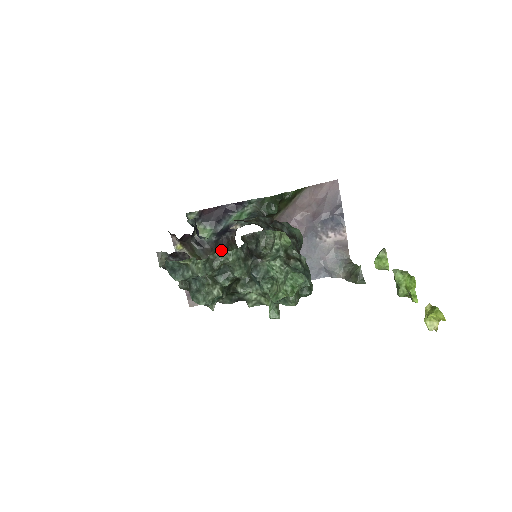
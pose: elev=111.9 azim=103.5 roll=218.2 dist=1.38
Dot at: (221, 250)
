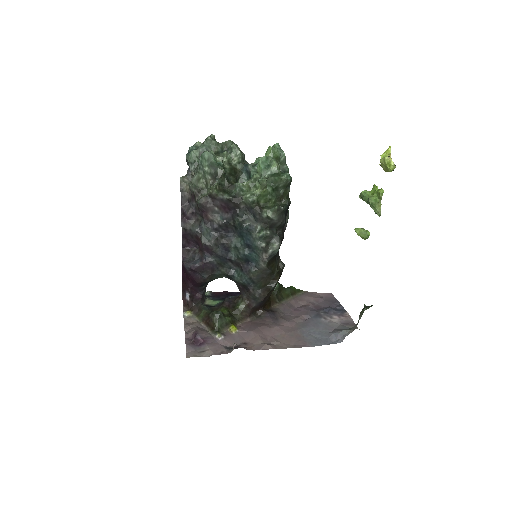
Dot at: (227, 307)
